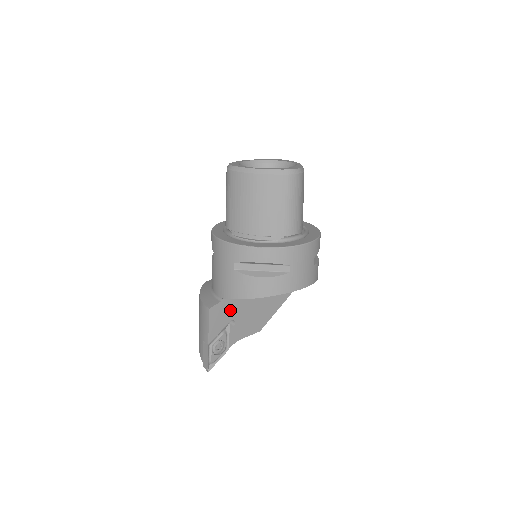
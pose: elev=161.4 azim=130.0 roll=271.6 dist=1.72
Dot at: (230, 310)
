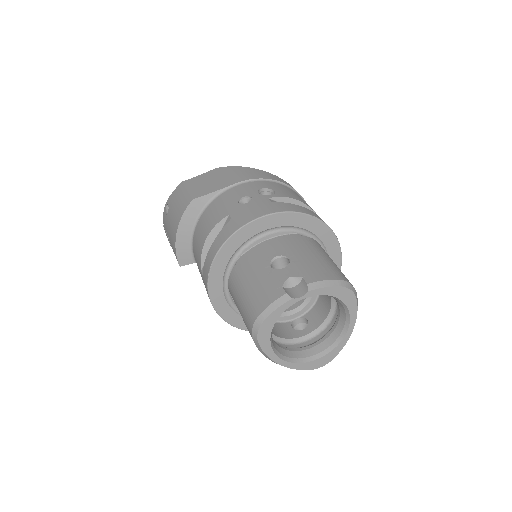
Dot at: occluded
